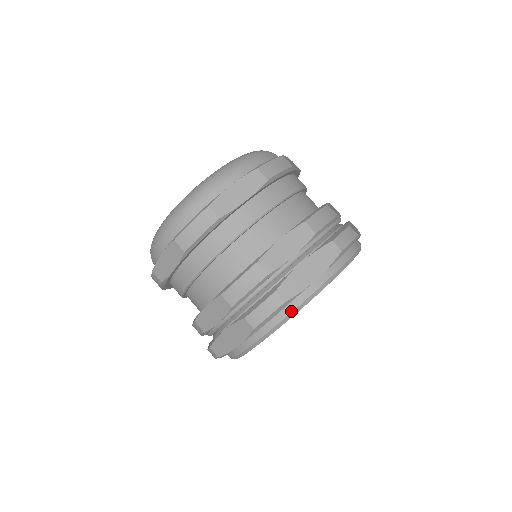
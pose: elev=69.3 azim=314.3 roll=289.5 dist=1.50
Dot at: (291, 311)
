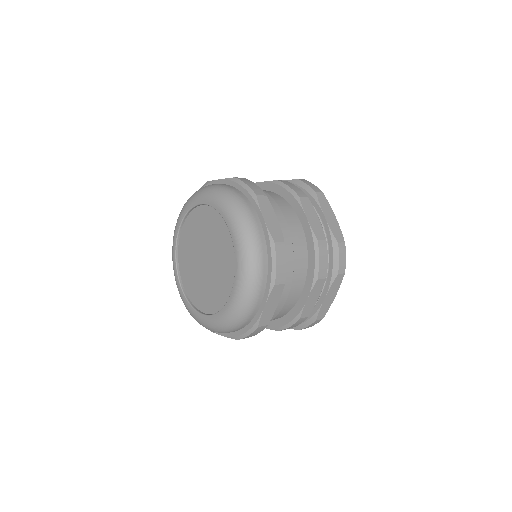
Dot at: occluded
